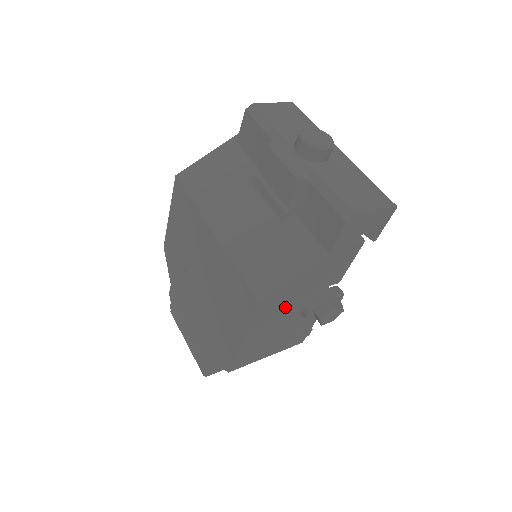
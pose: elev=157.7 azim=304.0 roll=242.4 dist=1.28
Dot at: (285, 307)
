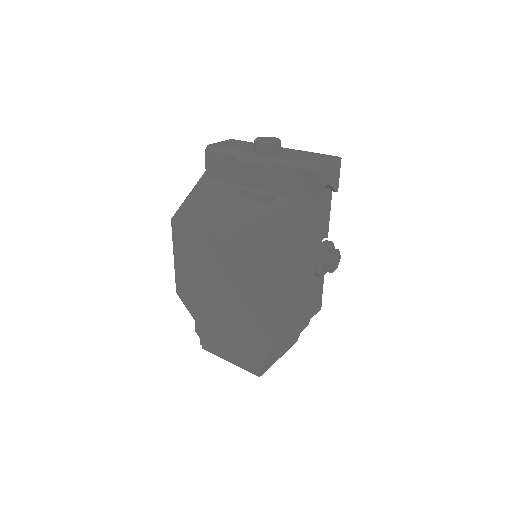
Dot at: (302, 262)
